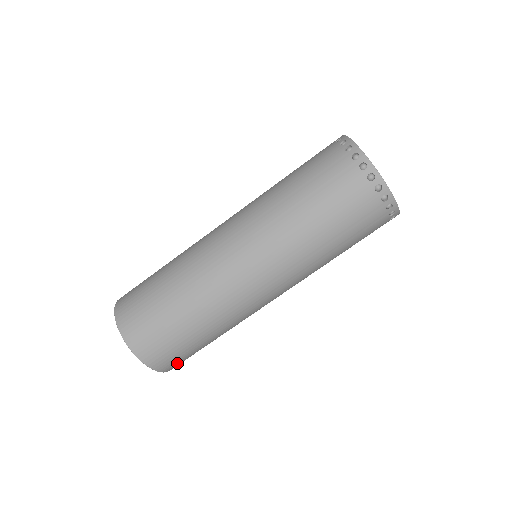
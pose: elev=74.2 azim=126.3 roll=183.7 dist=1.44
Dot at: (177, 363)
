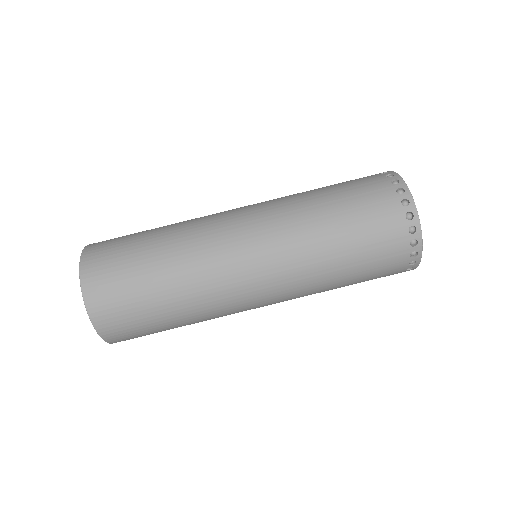
Dot at: (115, 323)
